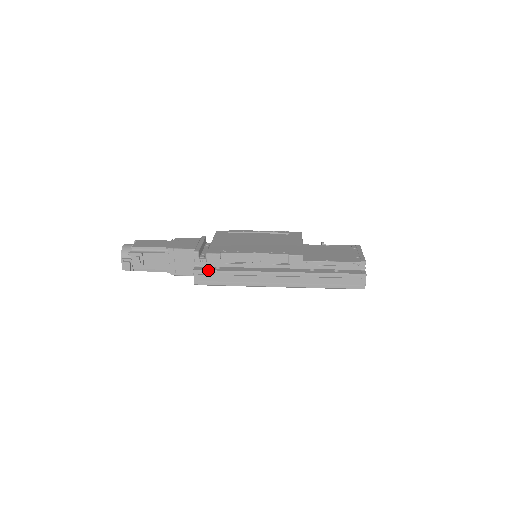
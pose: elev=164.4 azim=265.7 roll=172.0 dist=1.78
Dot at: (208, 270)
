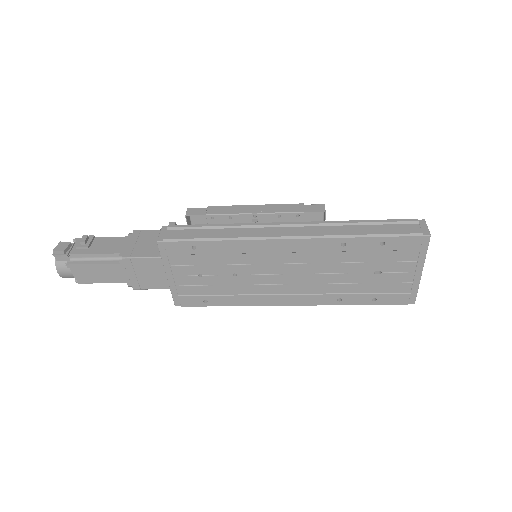
Dot at: (184, 225)
